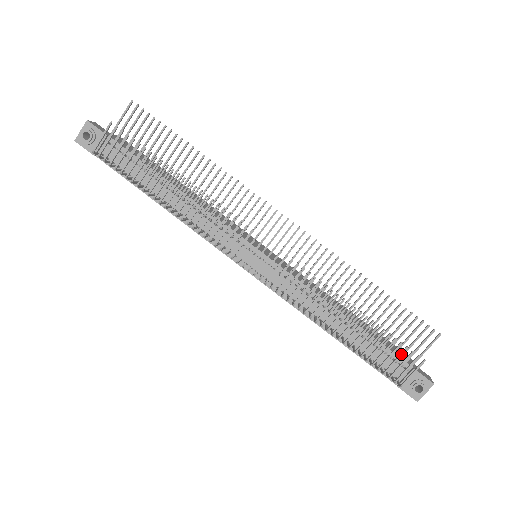
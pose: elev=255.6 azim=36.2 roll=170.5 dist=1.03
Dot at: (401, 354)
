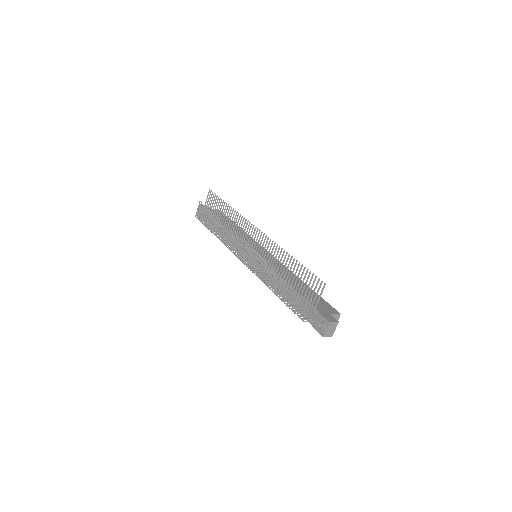
Dot at: (300, 298)
